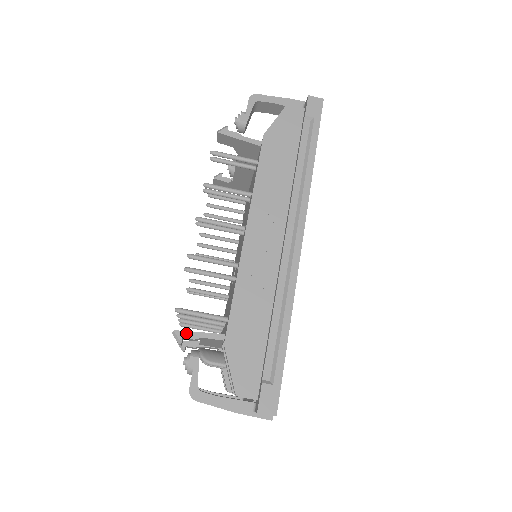
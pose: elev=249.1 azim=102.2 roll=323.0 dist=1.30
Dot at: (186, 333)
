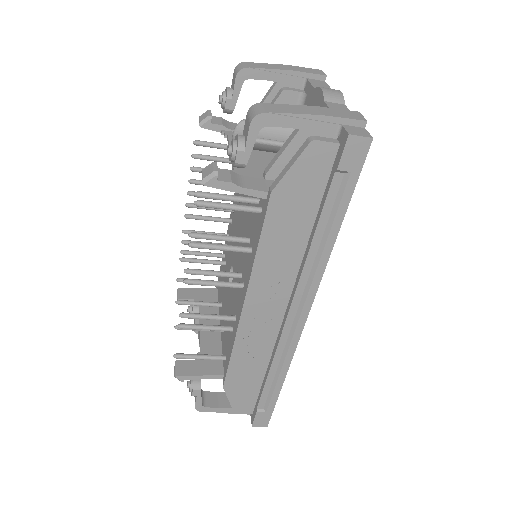
Dot at: (187, 377)
